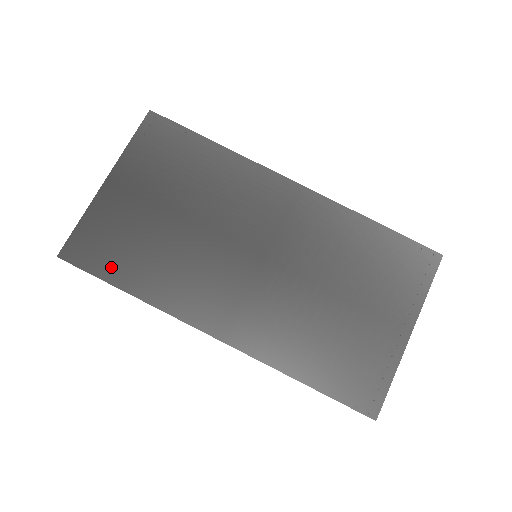
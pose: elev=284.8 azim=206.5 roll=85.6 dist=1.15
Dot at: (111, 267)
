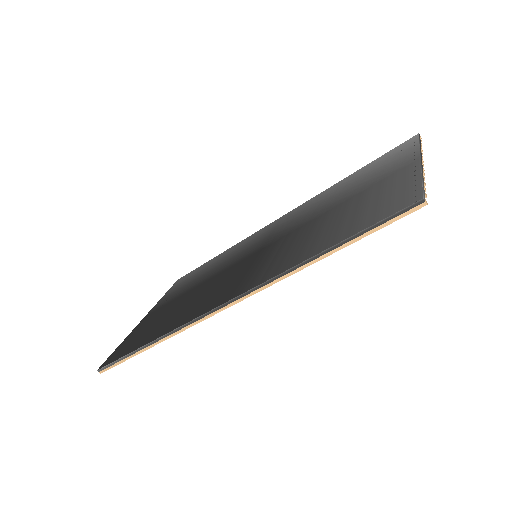
Dot at: (137, 344)
